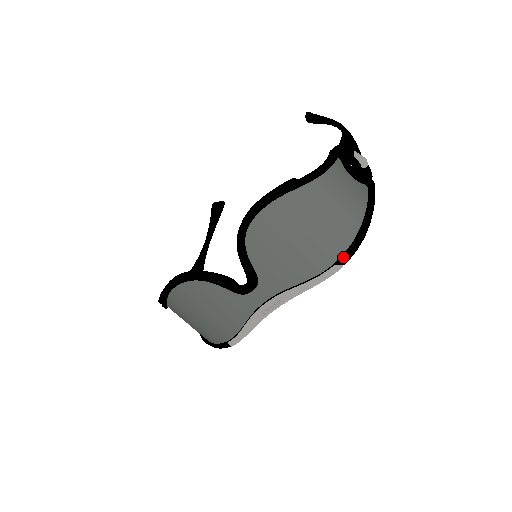
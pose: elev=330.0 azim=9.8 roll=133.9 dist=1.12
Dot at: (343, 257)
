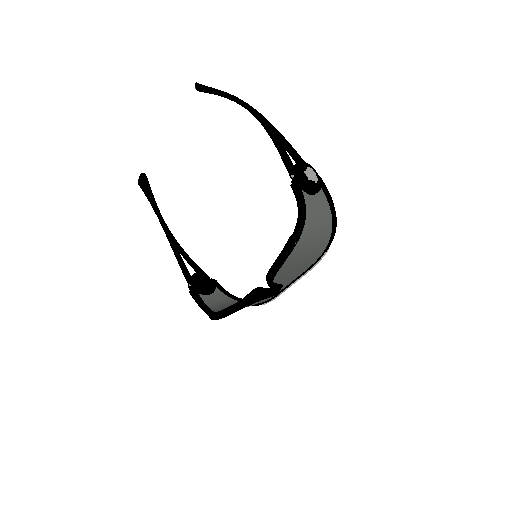
Dot at: (329, 246)
